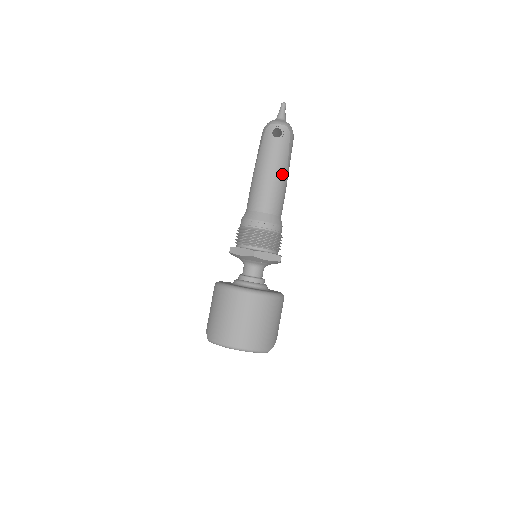
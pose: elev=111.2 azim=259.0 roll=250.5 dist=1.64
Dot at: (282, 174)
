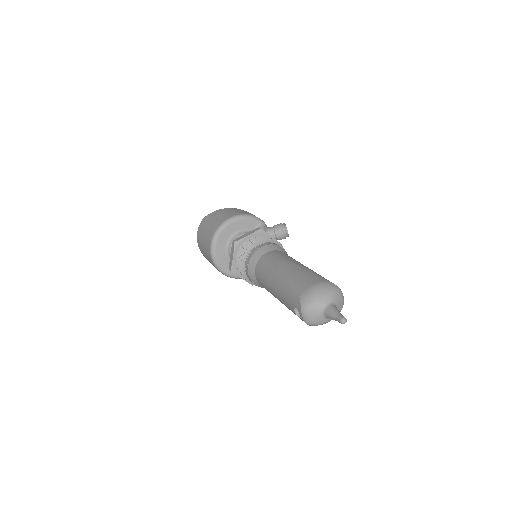
Dot at: occluded
